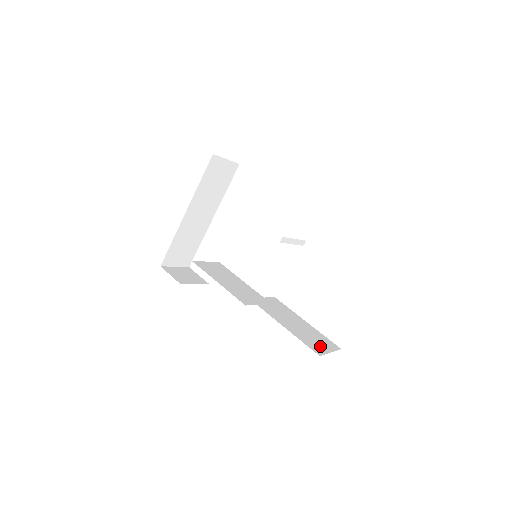
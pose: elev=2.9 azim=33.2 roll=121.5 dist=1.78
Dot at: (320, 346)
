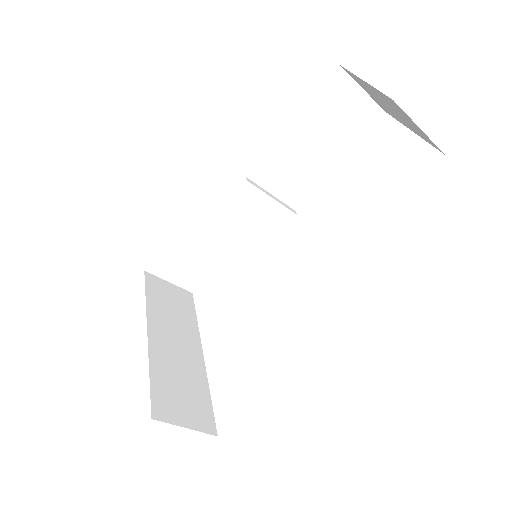
Dot at: occluded
